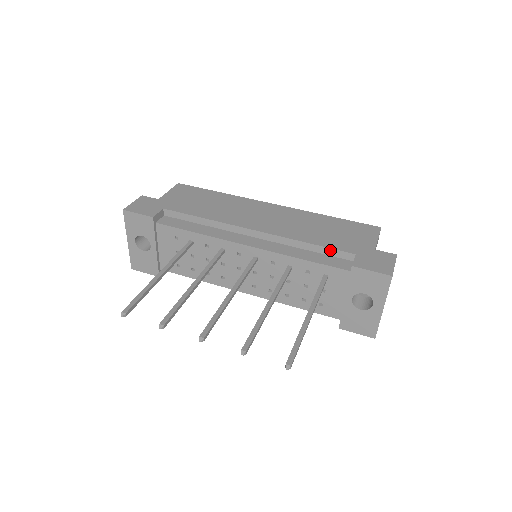
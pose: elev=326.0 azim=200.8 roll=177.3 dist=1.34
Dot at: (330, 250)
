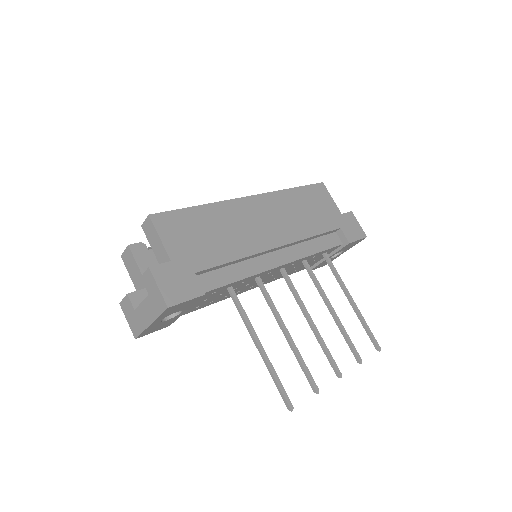
Dot at: (326, 233)
